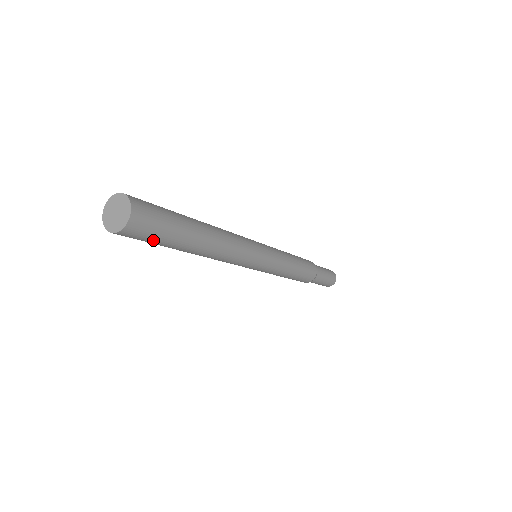
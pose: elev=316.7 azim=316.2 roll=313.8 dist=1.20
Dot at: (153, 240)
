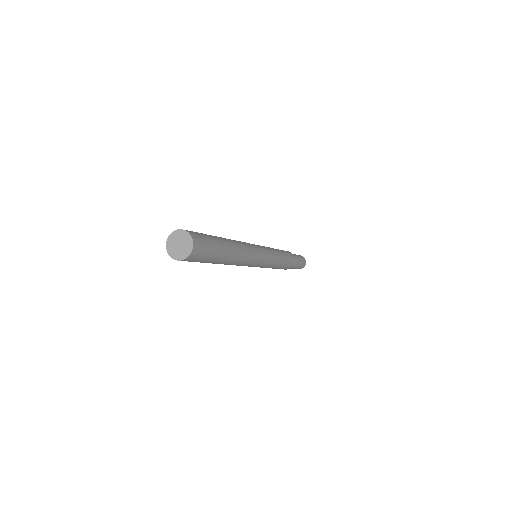
Dot at: (207, 256)
